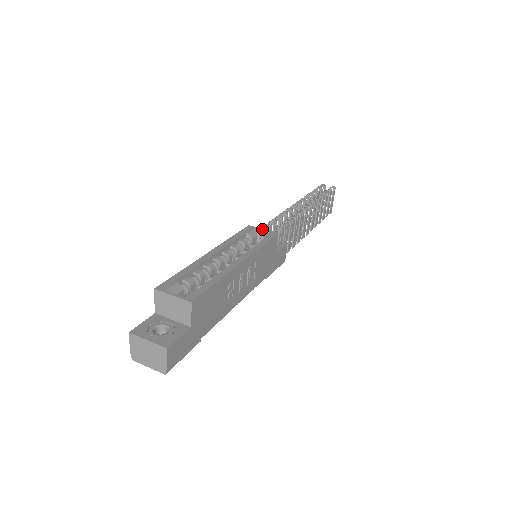
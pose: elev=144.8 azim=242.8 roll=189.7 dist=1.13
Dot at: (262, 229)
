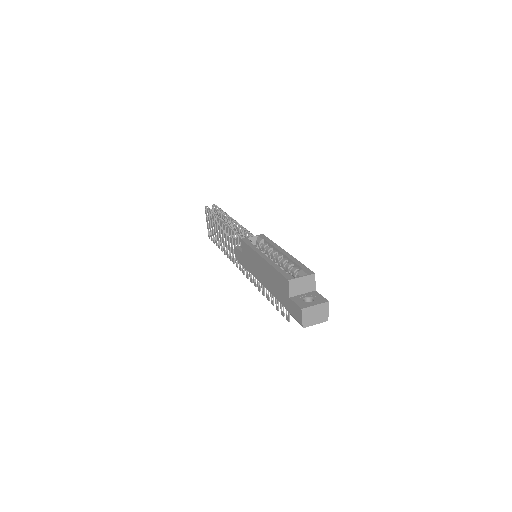
Dot at: (252, 237)
